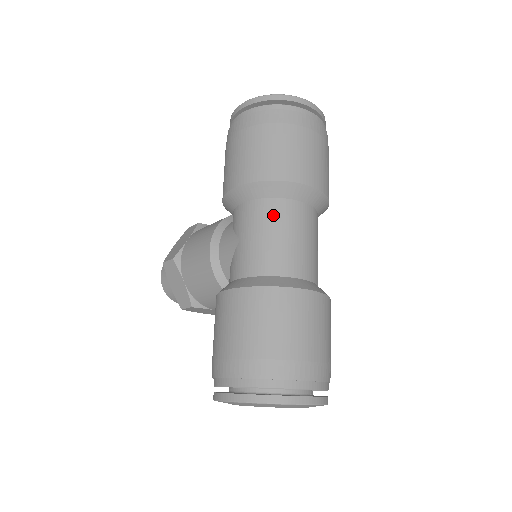
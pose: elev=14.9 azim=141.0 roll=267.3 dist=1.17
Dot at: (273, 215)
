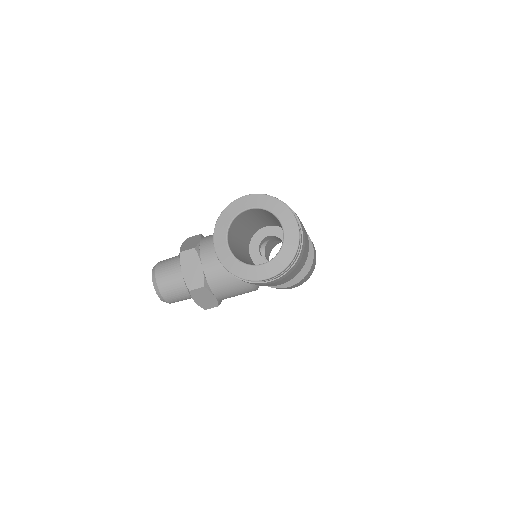
Dot at: occluded
